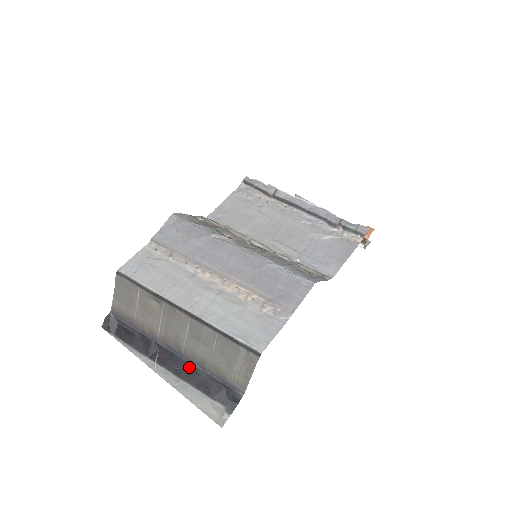
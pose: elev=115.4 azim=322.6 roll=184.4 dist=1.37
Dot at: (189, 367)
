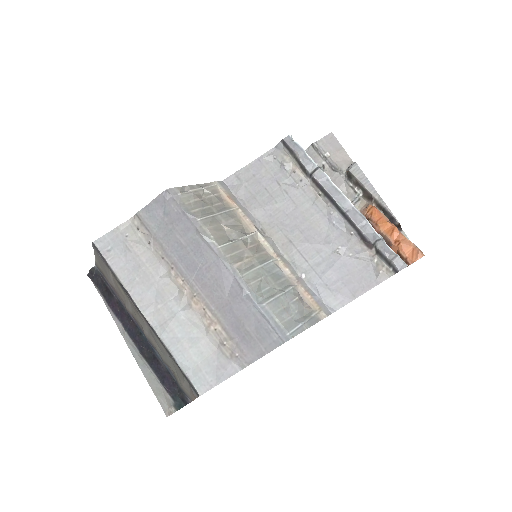
Dot at: (152, 351)
